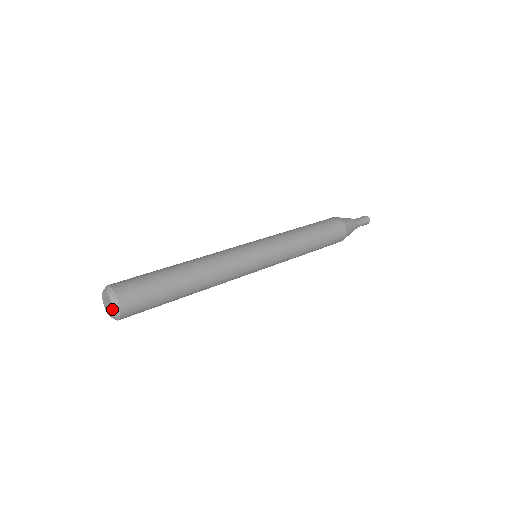
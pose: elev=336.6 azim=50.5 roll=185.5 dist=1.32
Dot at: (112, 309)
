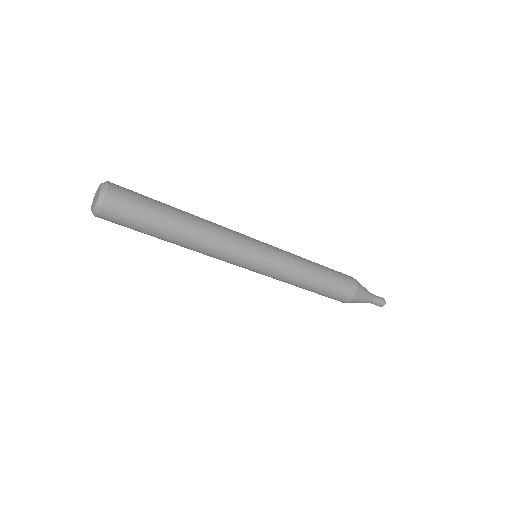
Dot at: (99, 192)
